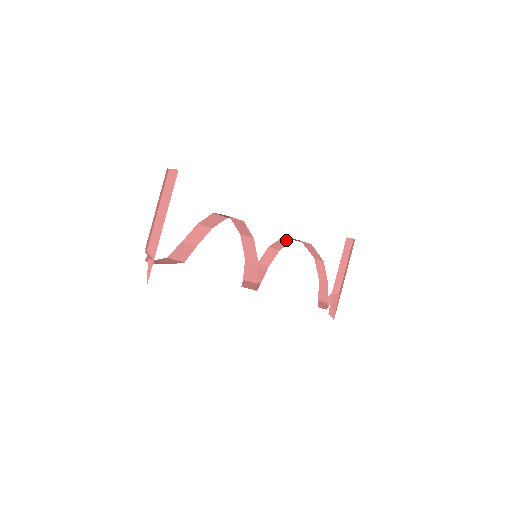
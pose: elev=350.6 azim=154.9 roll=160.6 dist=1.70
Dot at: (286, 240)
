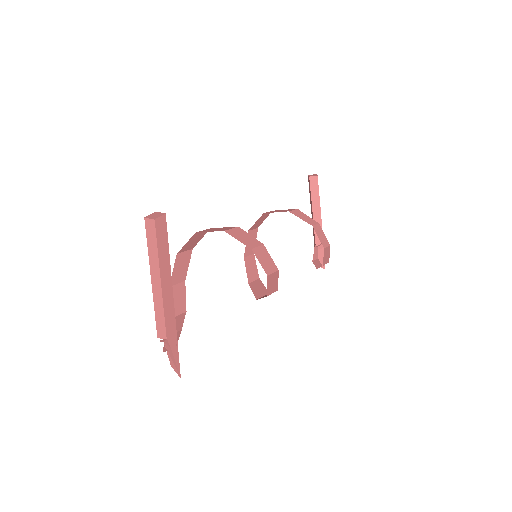
Dot at: (265, 215)
